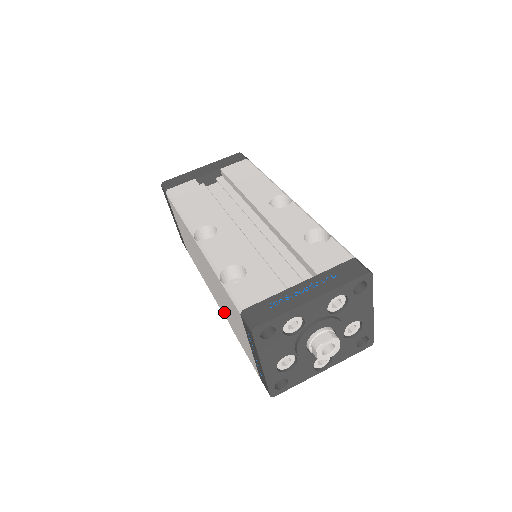
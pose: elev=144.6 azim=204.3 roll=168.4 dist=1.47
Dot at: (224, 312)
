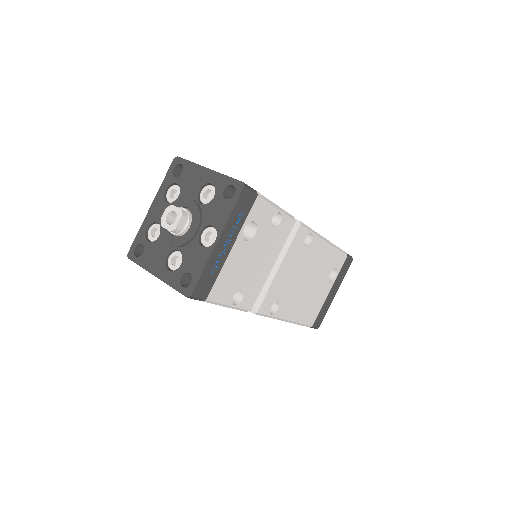
Dot at: occluded
